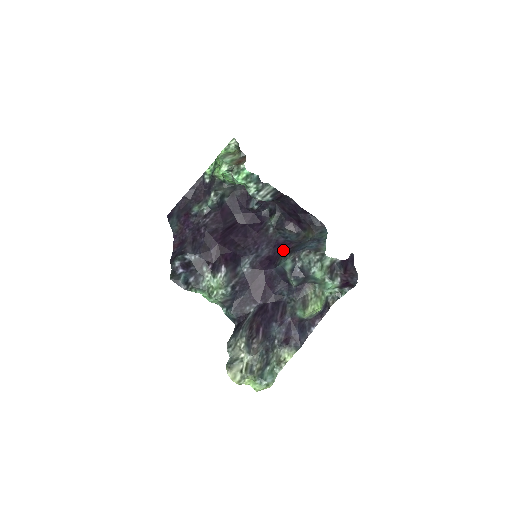
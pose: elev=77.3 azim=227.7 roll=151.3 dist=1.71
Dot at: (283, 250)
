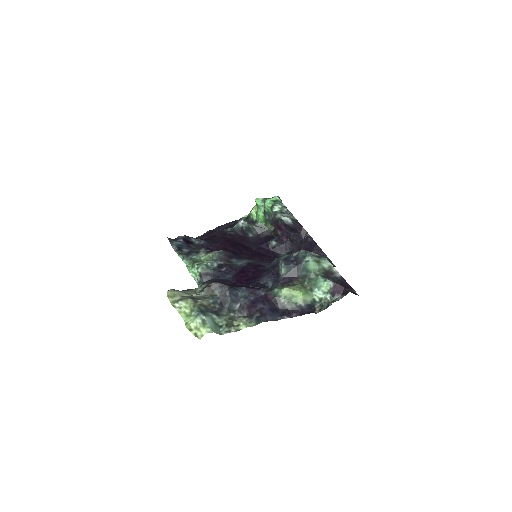
Dot at: occluded
